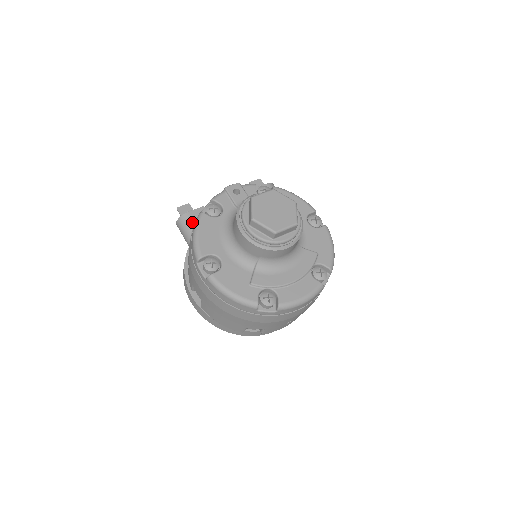
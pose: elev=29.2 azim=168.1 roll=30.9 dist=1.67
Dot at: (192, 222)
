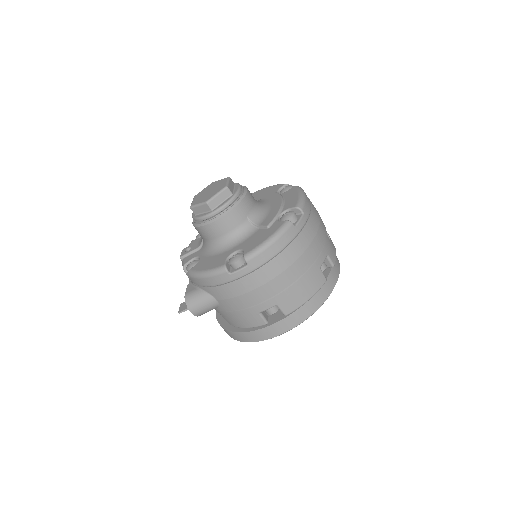
Dot at: (195, 291)
